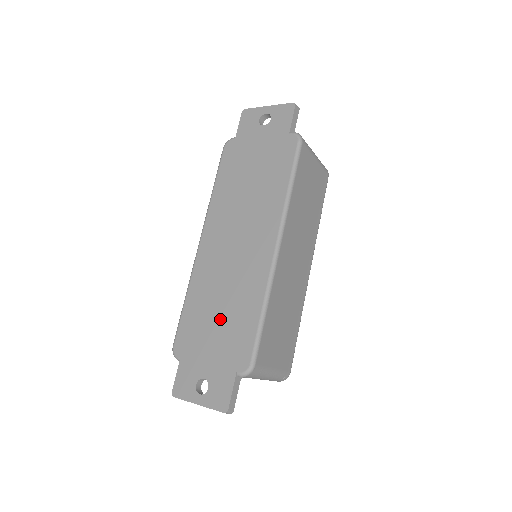
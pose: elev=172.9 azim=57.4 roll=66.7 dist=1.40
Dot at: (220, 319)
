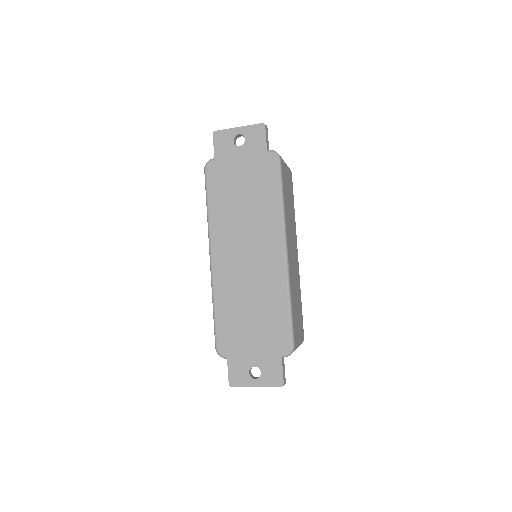
Dot at: (253, 318)
